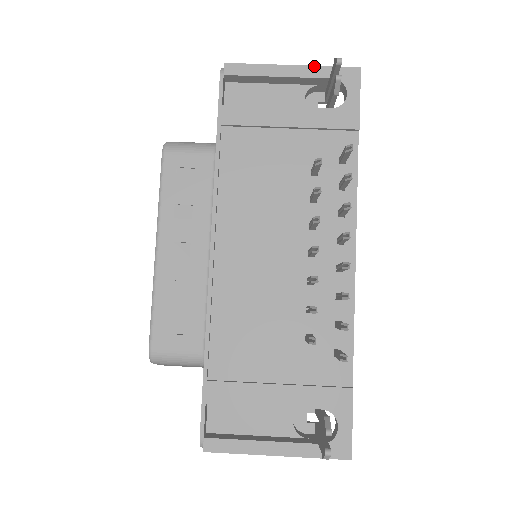
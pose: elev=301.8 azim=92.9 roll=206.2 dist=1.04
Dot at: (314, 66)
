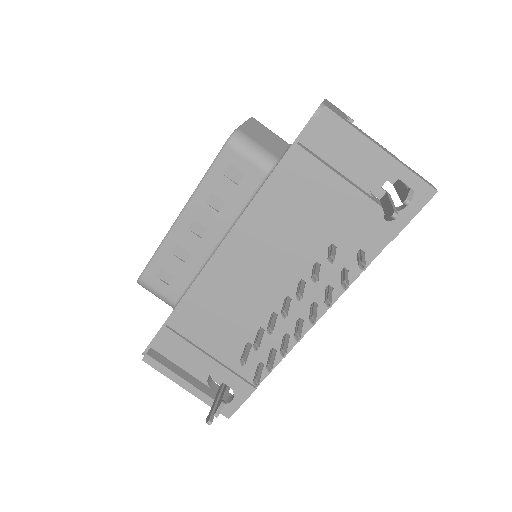
Dot at: (400, 163)
